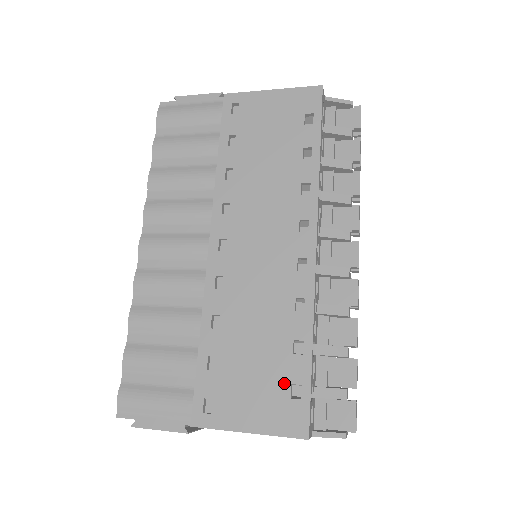
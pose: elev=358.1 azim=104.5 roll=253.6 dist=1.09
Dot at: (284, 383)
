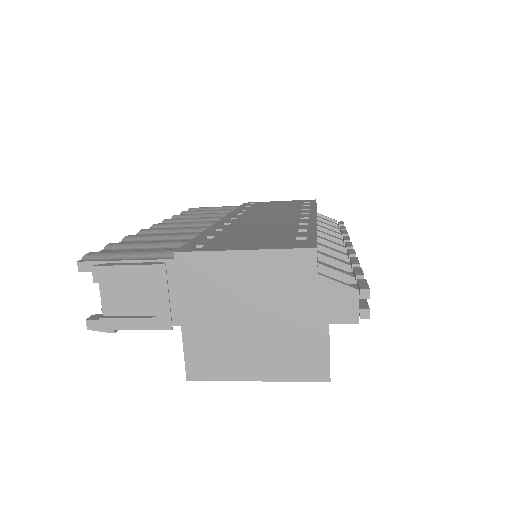
Dot at: (288, 237)
